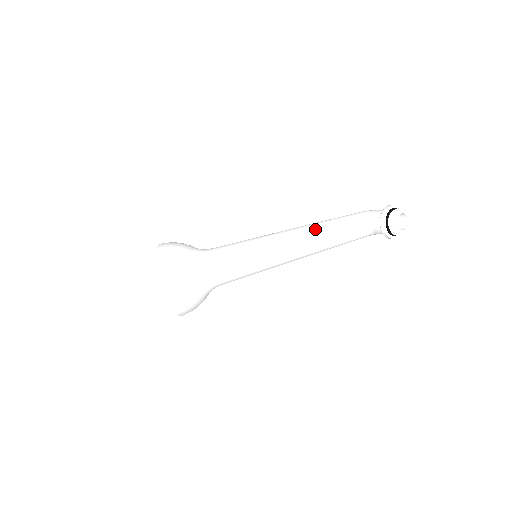
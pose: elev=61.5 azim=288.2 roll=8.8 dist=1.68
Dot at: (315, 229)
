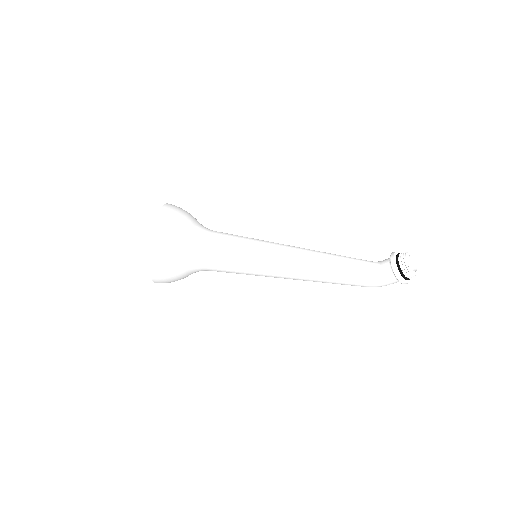
Dot at: (324, 252)
